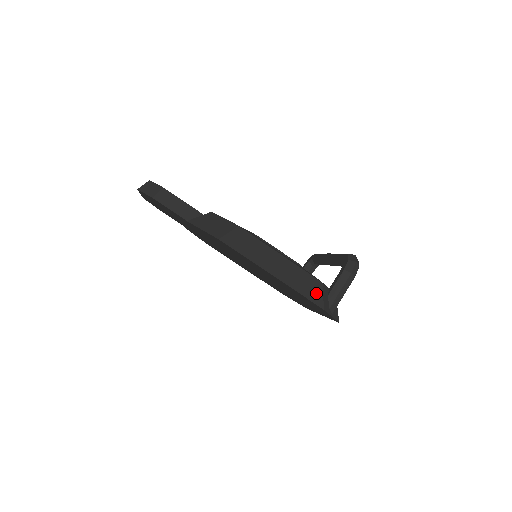
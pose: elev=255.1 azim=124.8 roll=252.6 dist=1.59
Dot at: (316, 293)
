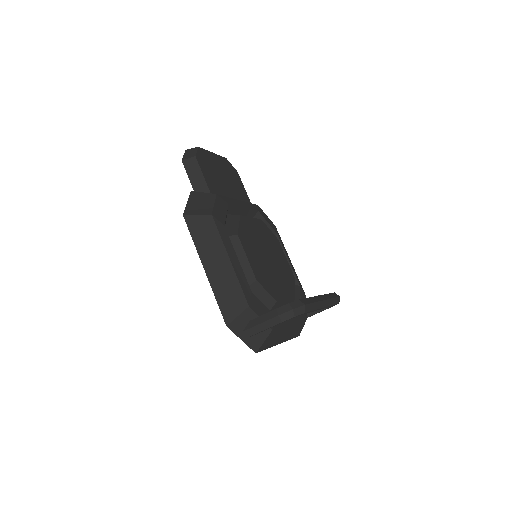
Dot at: (233, 309)
